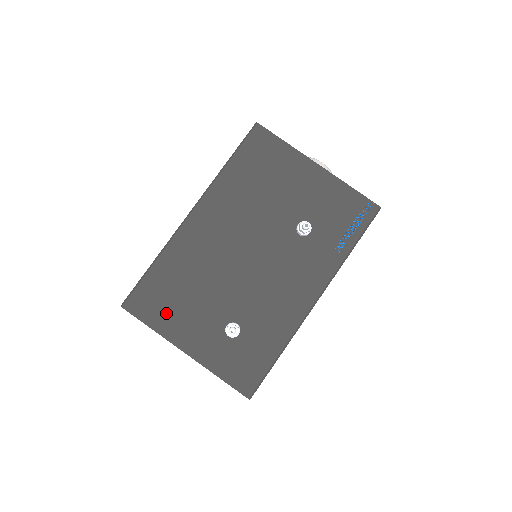
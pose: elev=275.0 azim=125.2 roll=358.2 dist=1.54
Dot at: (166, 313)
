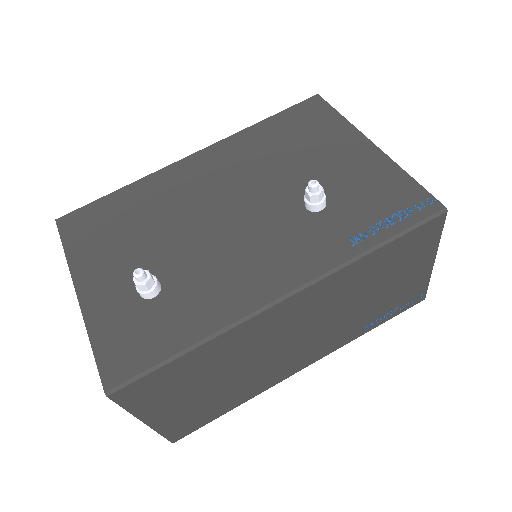
Dot at: (92, 241)
